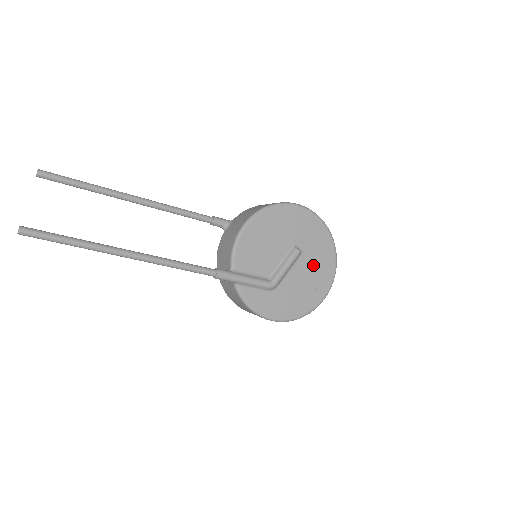
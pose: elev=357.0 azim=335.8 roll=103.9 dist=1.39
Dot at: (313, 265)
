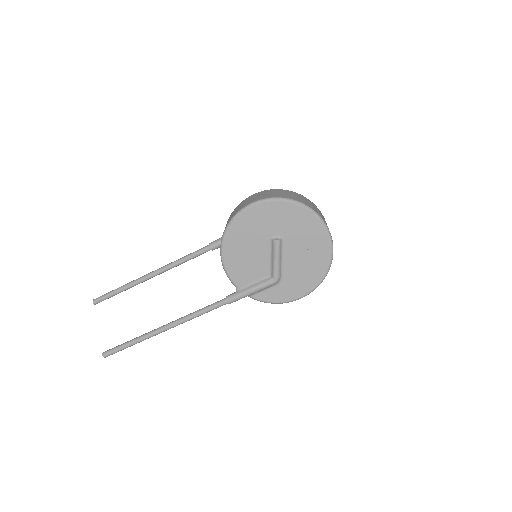
Dot at: (300, 239)
